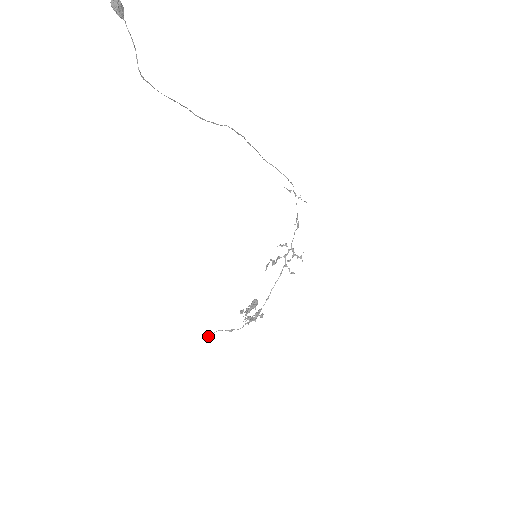
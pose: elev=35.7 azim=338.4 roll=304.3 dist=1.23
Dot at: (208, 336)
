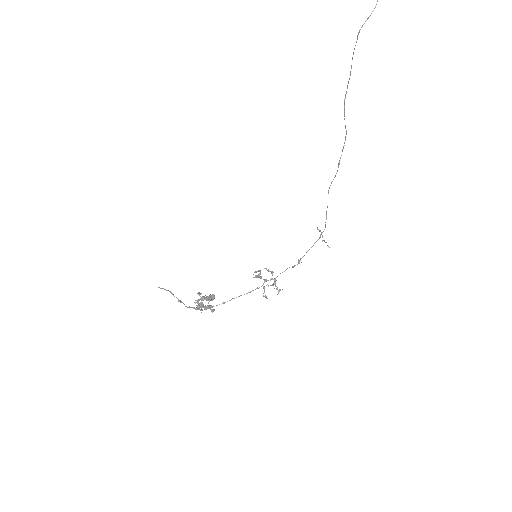
Dot at: (161, 288)
